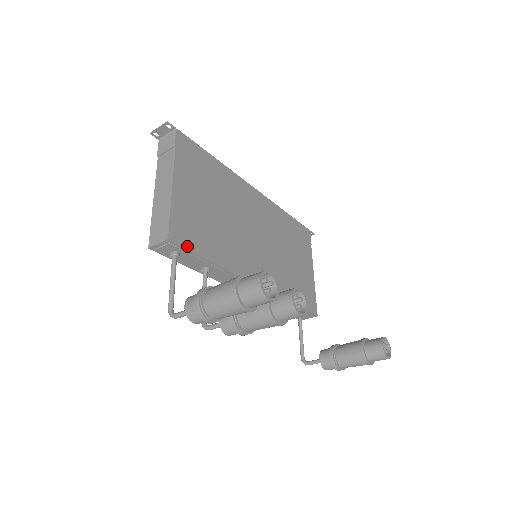
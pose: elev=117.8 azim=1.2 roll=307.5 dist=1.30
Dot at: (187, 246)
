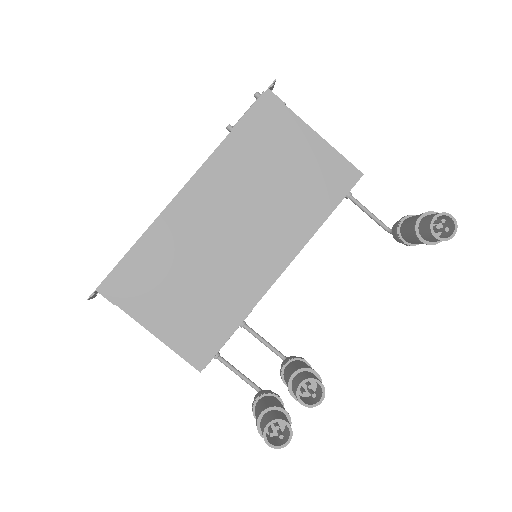
Dot at: (213, 352)
